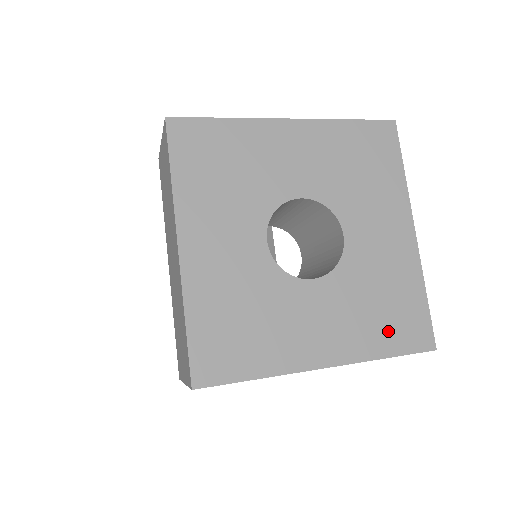
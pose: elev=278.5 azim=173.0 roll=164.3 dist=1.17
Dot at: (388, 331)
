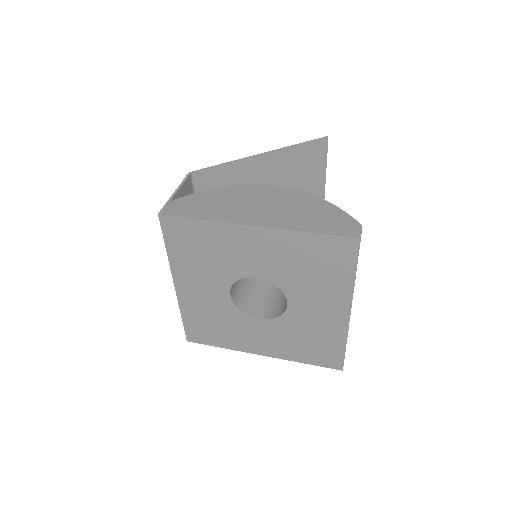
Dot at: (309, 354)
